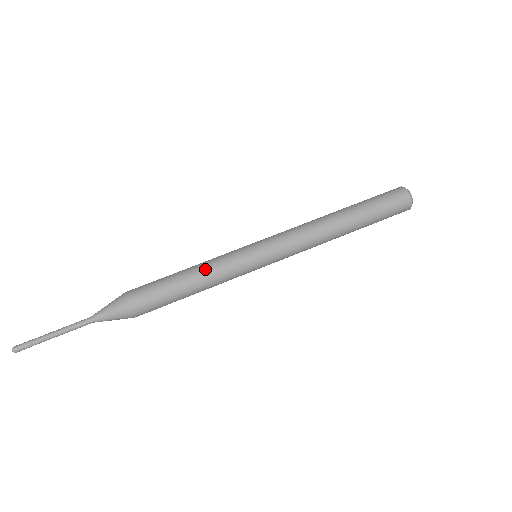
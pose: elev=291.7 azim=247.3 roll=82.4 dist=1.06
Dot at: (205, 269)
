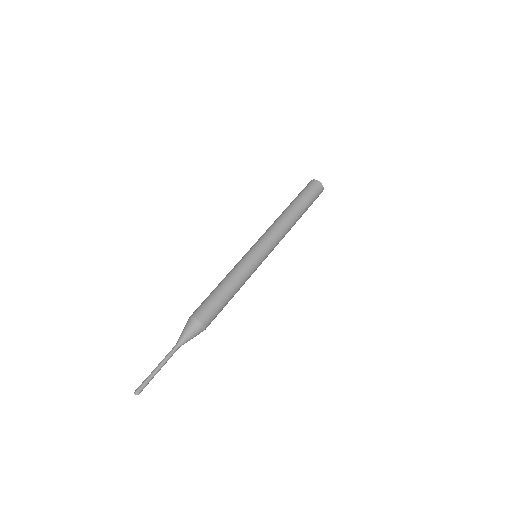
Dot at: (231, 275)
